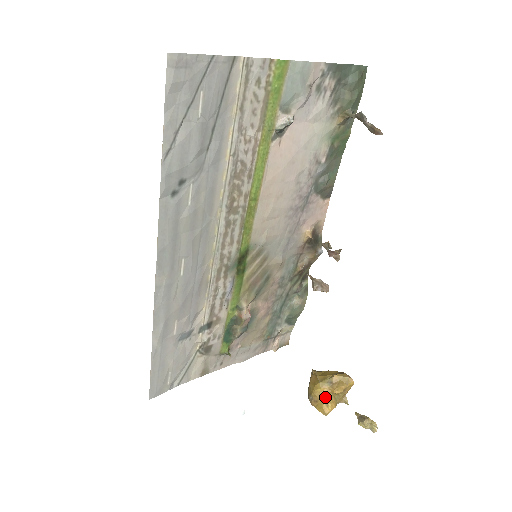
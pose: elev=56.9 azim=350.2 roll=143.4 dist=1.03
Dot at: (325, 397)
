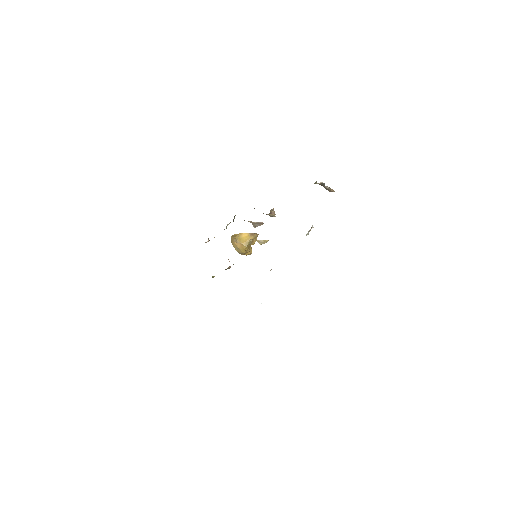
Dot at: (249, 249)
